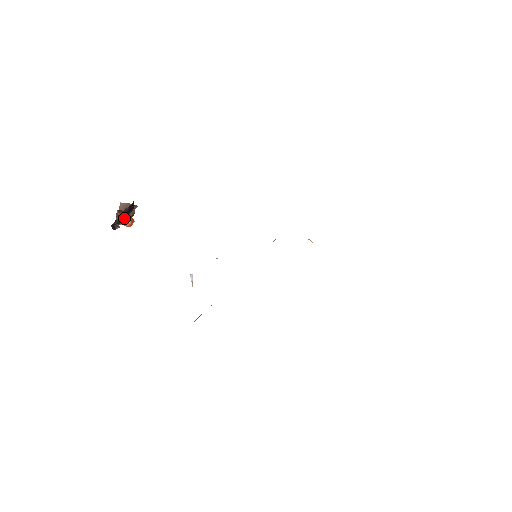
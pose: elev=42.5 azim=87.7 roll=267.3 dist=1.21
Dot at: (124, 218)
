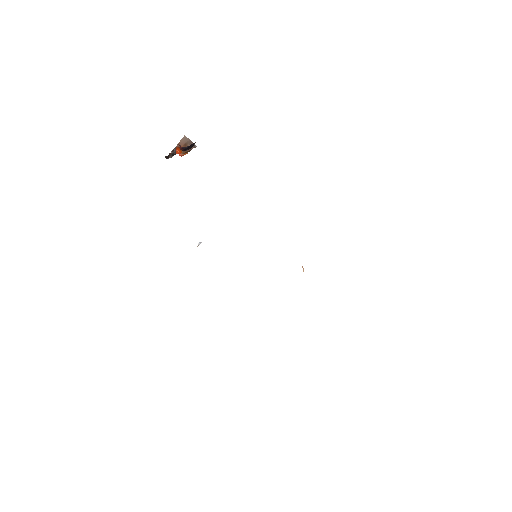
Dot at: (180, 150)
